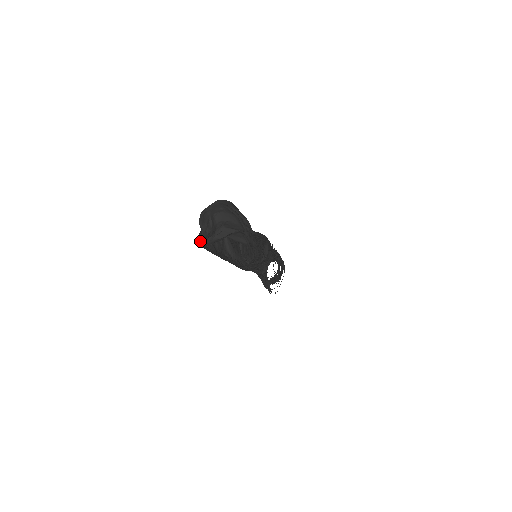
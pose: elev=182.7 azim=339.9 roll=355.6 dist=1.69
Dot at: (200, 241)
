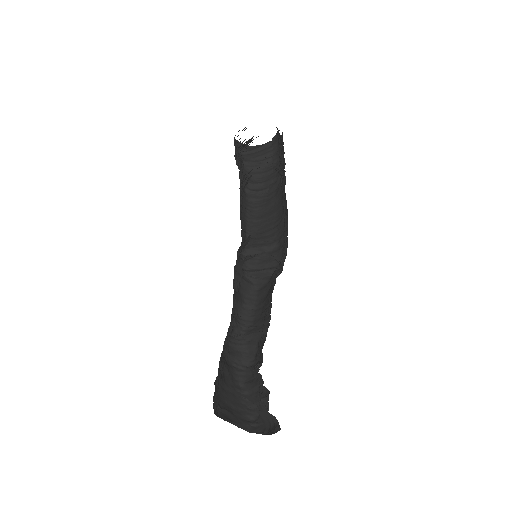
Dot at: occluded
